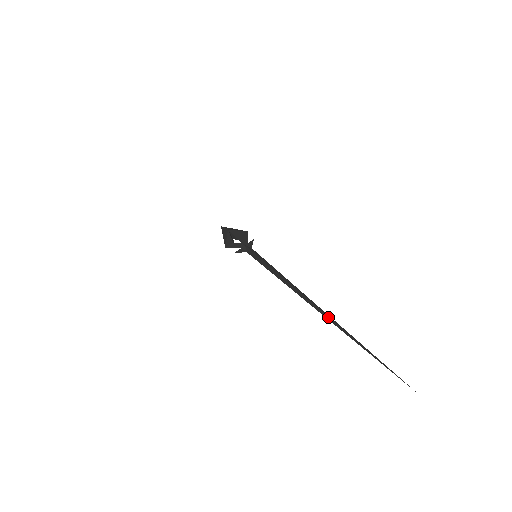
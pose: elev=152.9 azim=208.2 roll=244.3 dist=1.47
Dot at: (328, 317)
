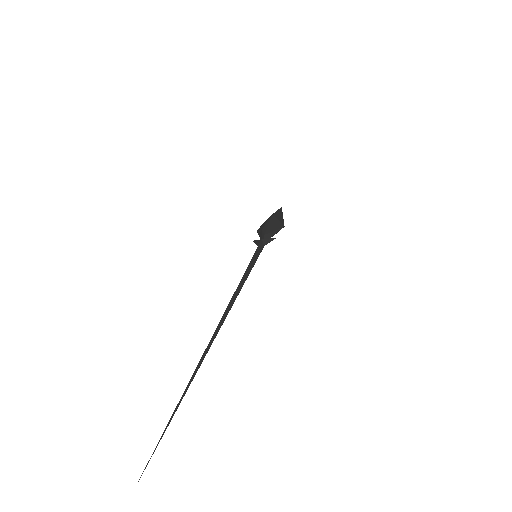
Dot at: (200, 359)
